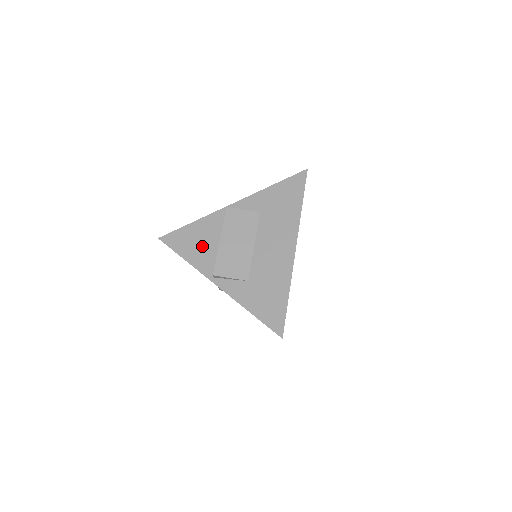
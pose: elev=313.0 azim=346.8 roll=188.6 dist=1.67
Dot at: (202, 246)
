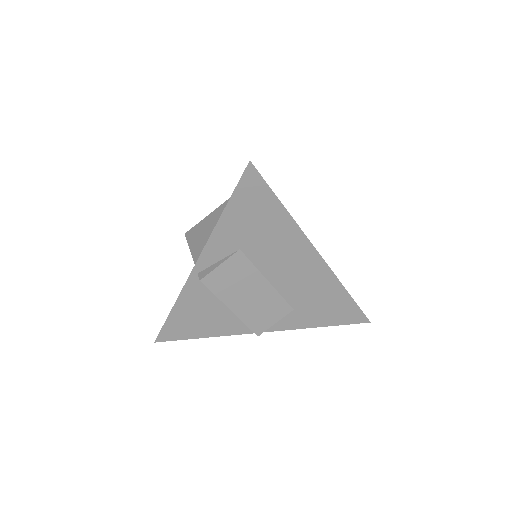
Dot at: (211, 318)
